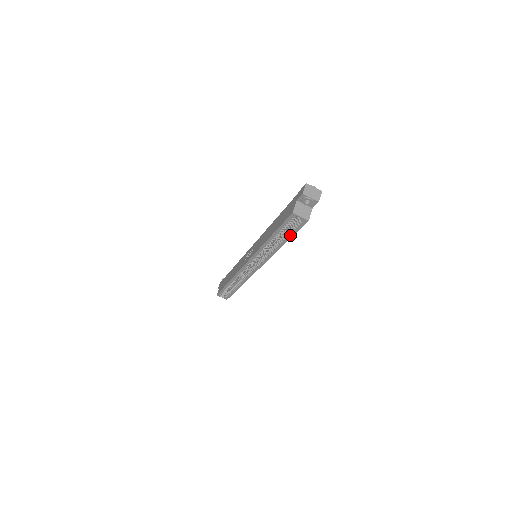
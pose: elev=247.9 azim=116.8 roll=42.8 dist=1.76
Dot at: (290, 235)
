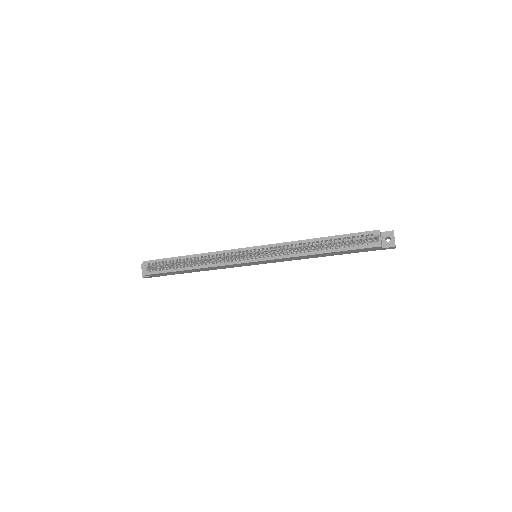
Dot at: (344, 248)
